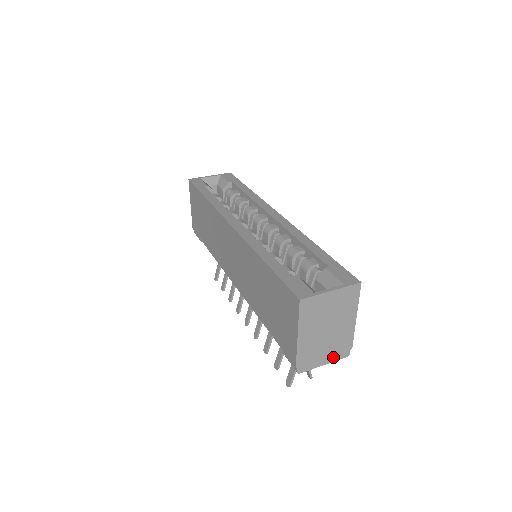
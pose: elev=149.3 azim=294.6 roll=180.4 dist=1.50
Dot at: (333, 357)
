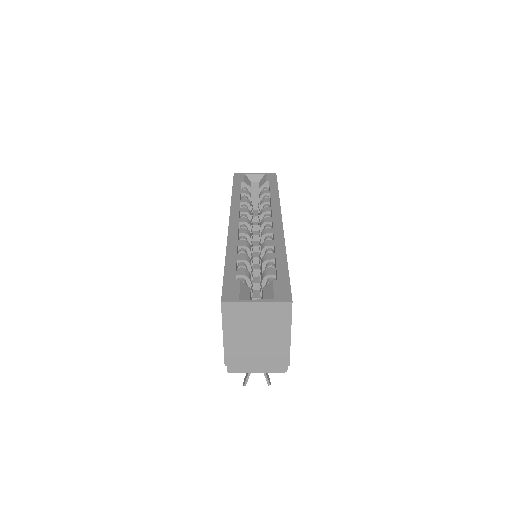
Dot at: (267, 368)
